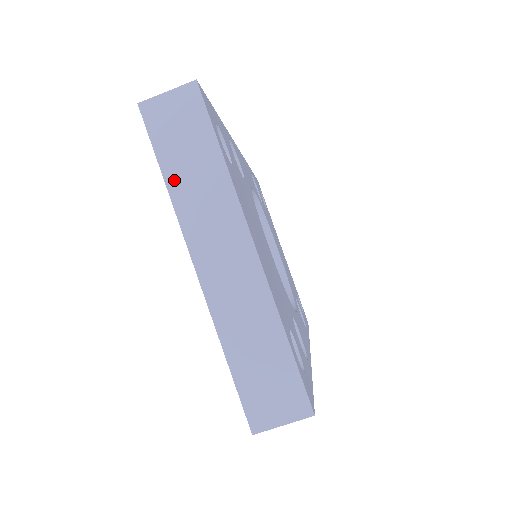
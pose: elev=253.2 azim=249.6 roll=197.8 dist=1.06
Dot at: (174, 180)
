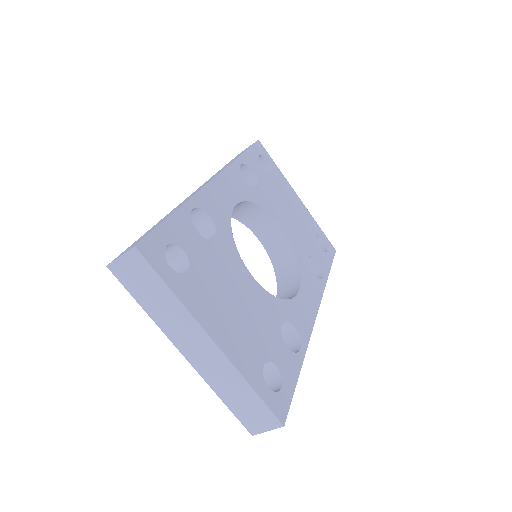
Dot at: (150, 310)
